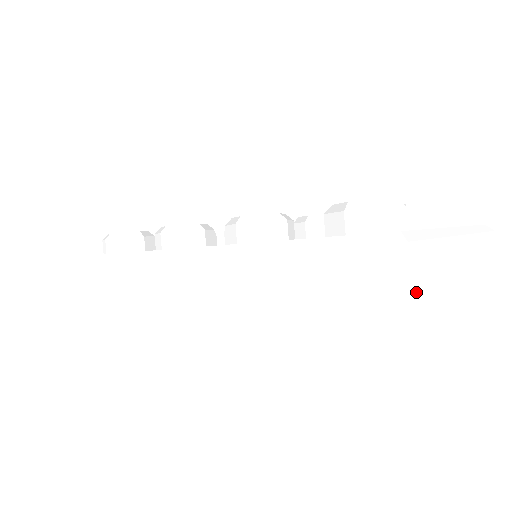
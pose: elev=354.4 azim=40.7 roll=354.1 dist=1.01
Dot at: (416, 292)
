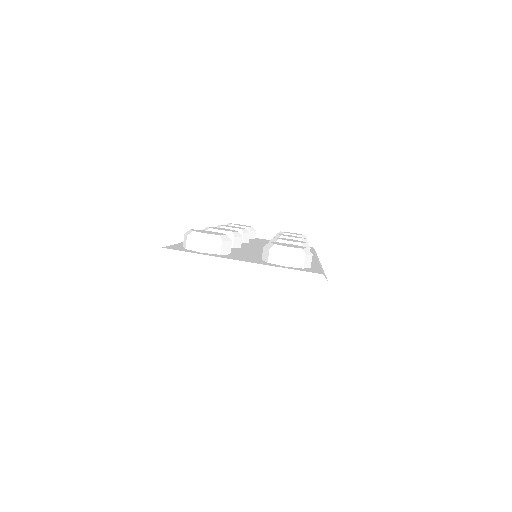
Dot at: (157, 279)
